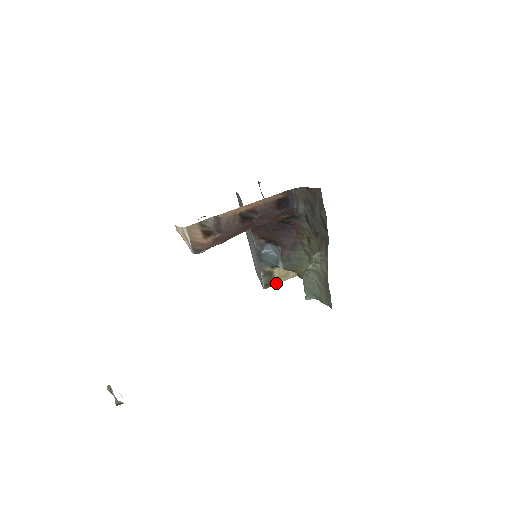
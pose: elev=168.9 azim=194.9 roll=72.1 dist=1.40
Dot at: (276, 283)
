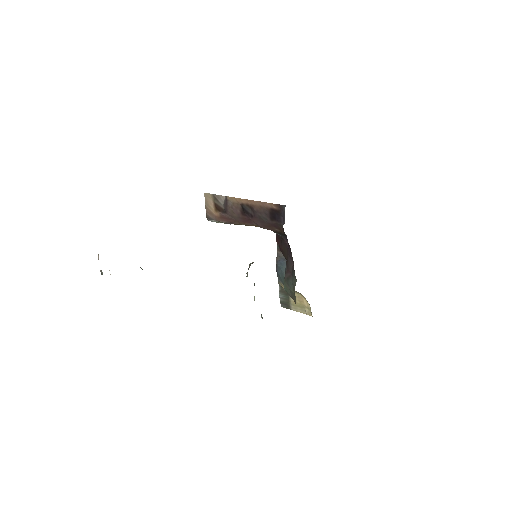
Dot at: (293, 309)
